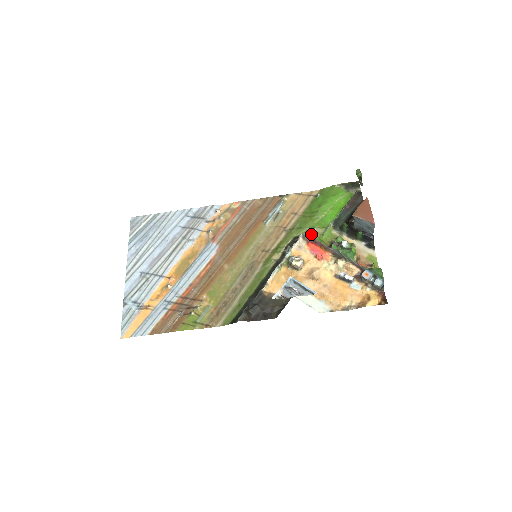
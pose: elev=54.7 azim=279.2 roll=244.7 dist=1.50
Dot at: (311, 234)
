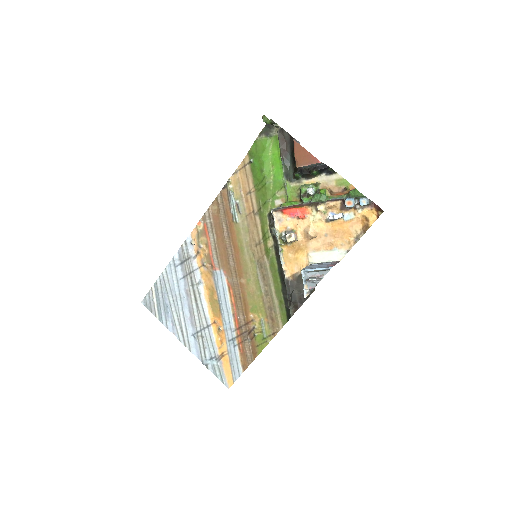
Dot at: (278, 202)
